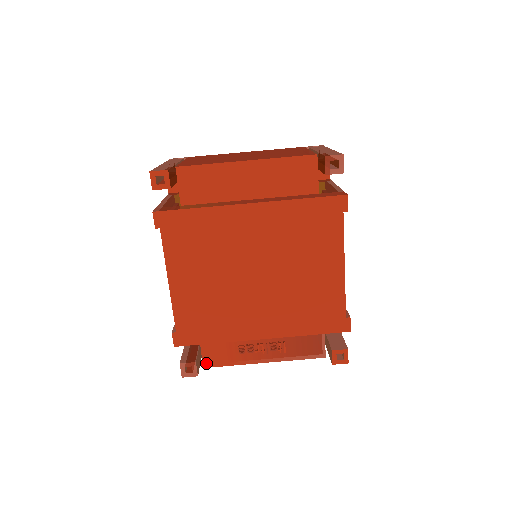
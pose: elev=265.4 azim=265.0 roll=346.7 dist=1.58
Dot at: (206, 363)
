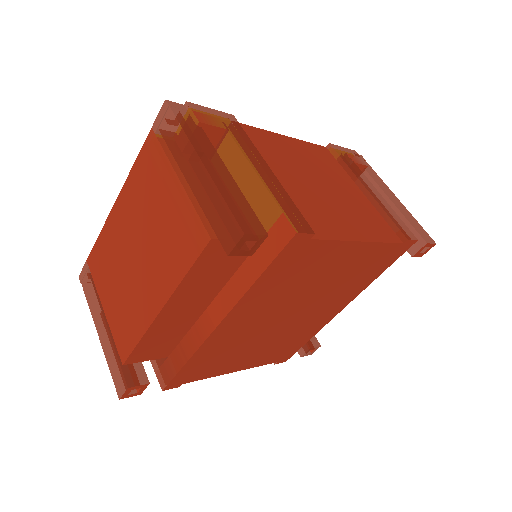
Dot at: occluded
